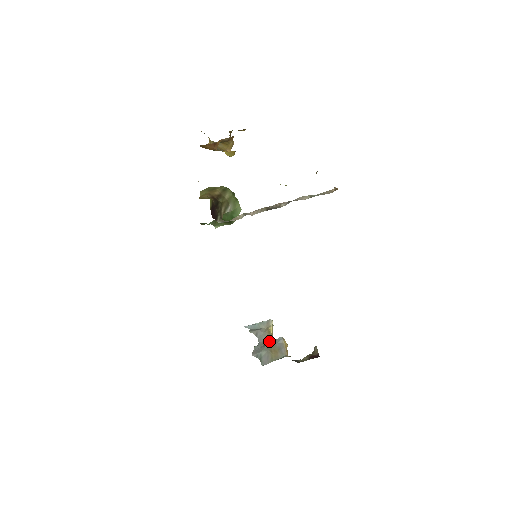
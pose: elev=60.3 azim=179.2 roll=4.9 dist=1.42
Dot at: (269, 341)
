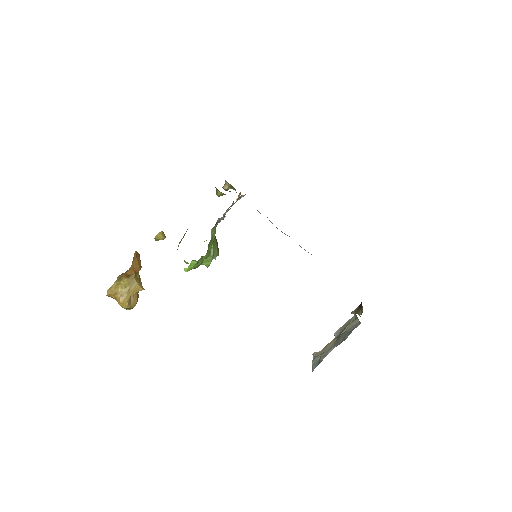
Dot at: (336, 338)
